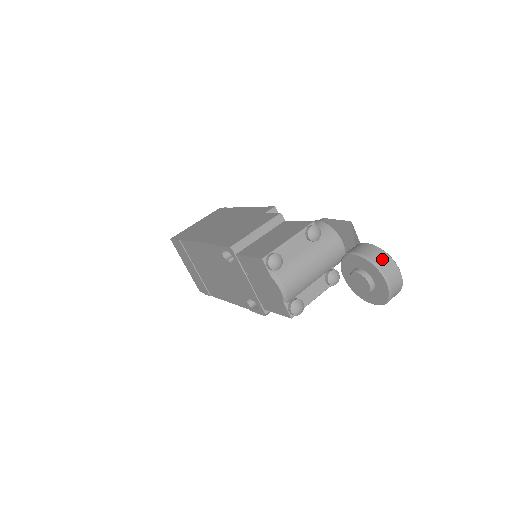
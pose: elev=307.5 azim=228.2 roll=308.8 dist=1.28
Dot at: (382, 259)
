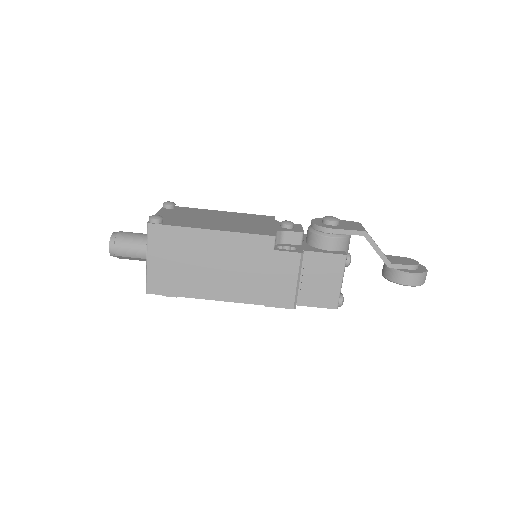
Dot at: (425, 279)
